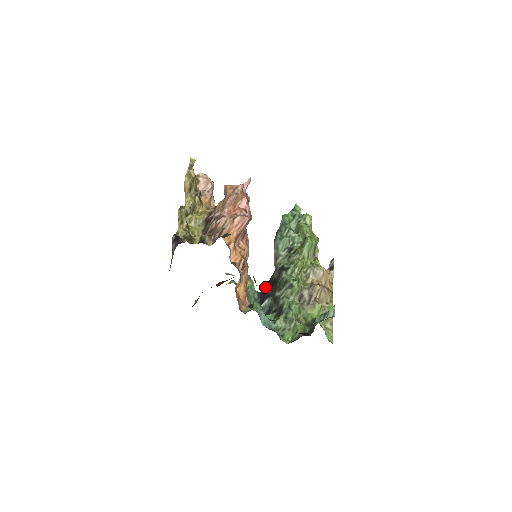
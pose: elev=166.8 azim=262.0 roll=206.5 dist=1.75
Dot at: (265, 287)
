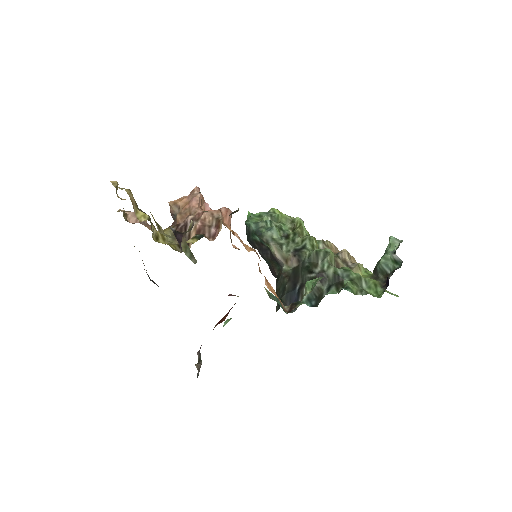
Dot at: (281, 294)
